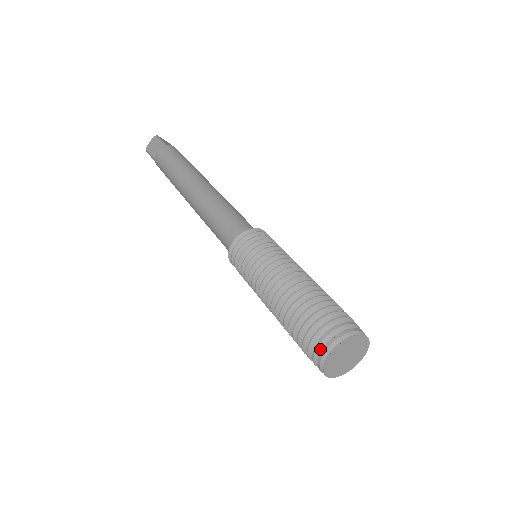
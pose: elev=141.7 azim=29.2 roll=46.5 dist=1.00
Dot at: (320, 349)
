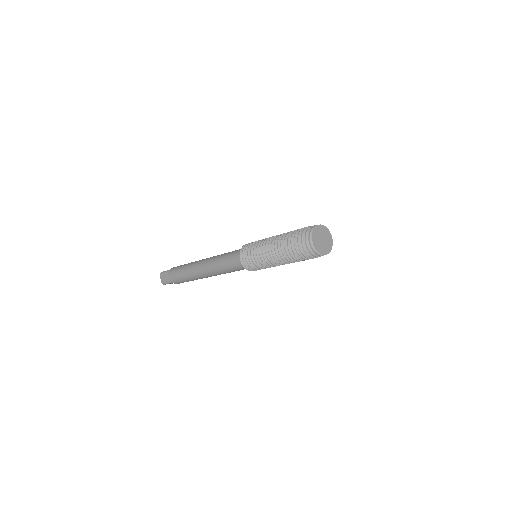
Dot at: occluded
